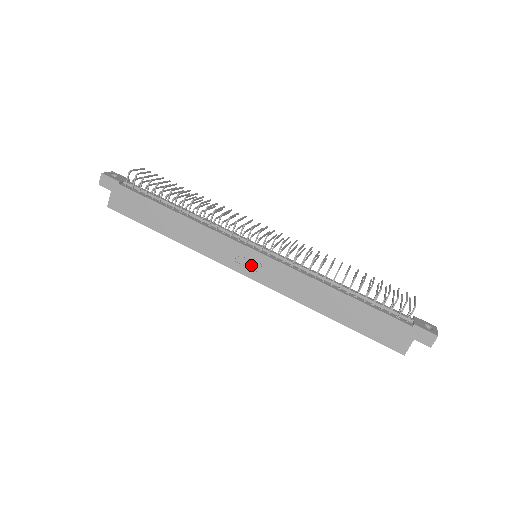
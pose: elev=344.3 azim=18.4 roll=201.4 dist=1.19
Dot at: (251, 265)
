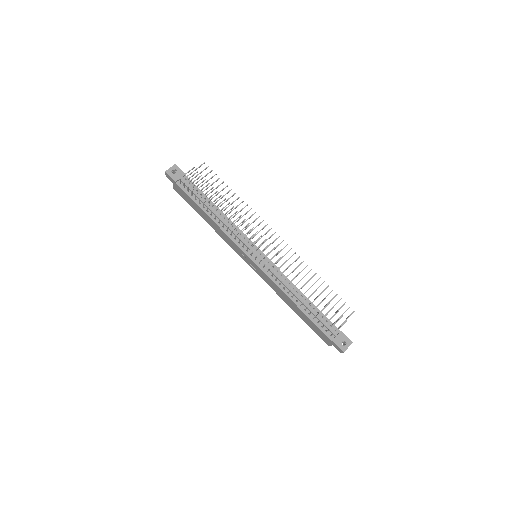
Dot at: (250, 263)
